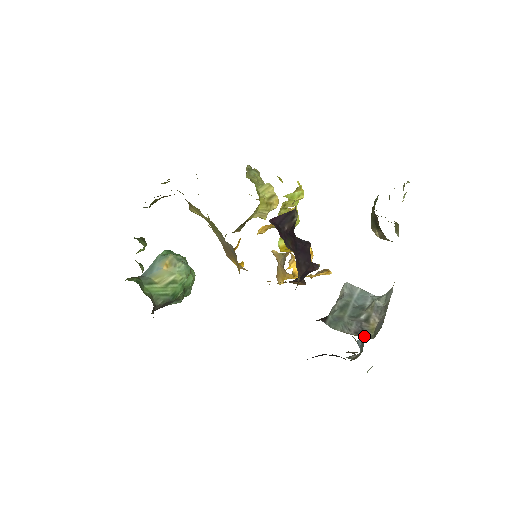
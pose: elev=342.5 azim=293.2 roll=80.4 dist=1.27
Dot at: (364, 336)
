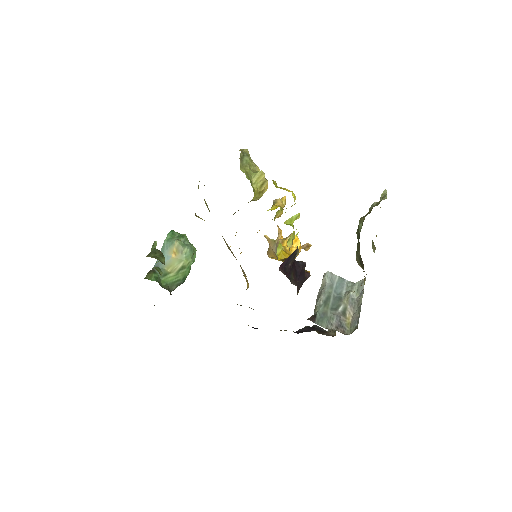
Dot at: (343, 331)
